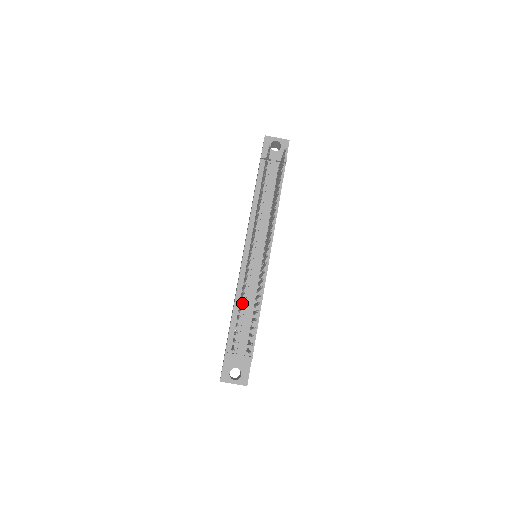
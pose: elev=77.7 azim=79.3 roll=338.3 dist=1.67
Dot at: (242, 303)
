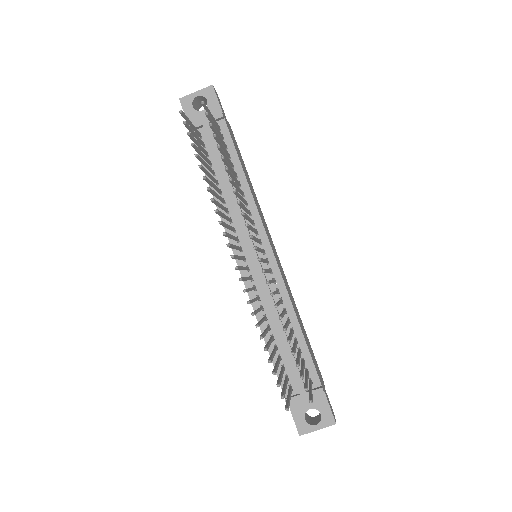
Dot at: (271, 327)
